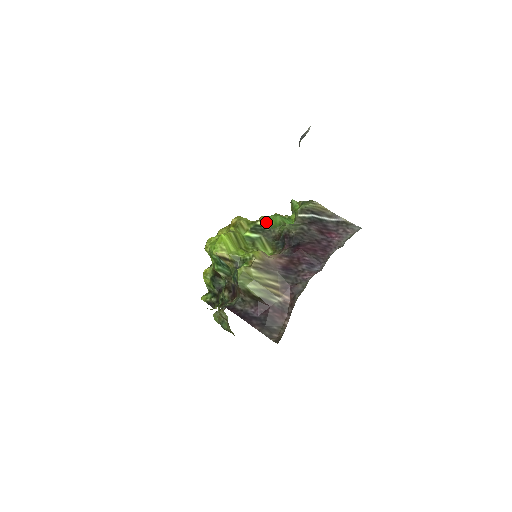
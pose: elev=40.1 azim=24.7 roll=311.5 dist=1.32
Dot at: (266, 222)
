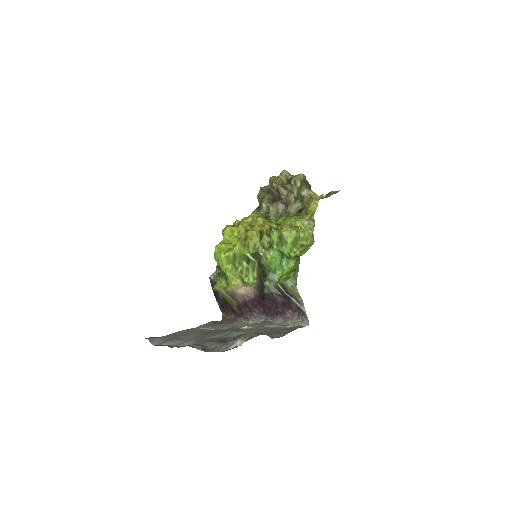
Dot at: (265, 258)
